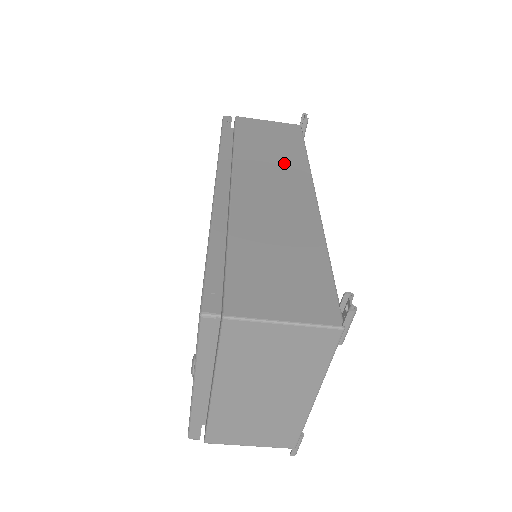
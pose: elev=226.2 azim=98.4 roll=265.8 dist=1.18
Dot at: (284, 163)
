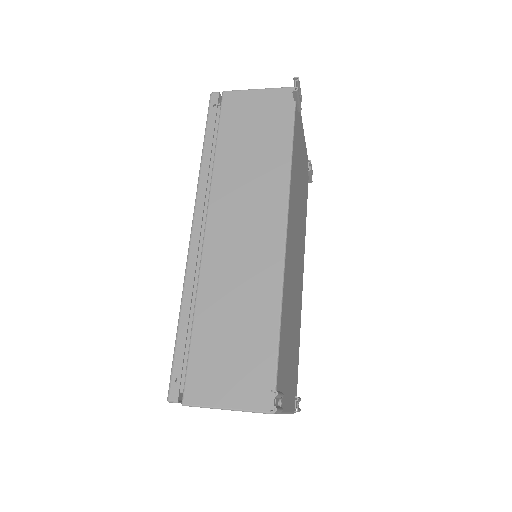
Dot at: (263, 176)
